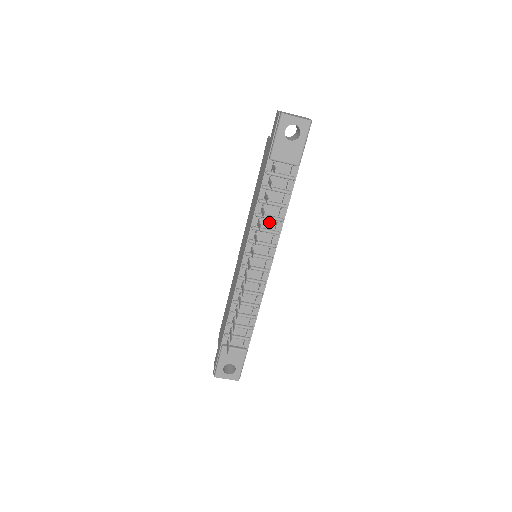
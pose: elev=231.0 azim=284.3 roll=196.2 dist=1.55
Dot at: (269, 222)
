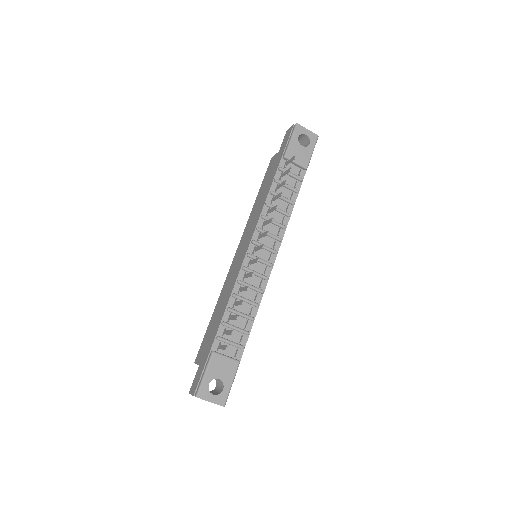
Dot at: (277, 215)
